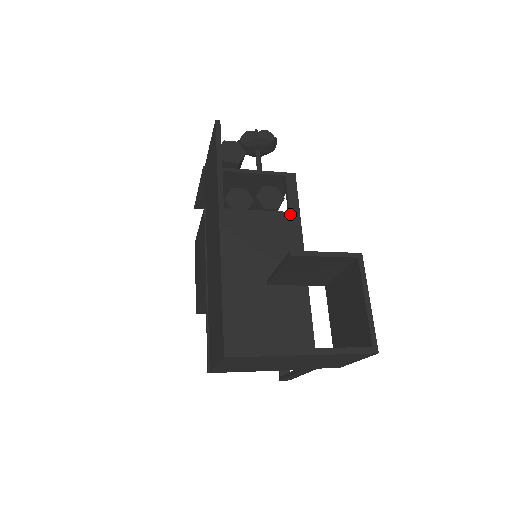
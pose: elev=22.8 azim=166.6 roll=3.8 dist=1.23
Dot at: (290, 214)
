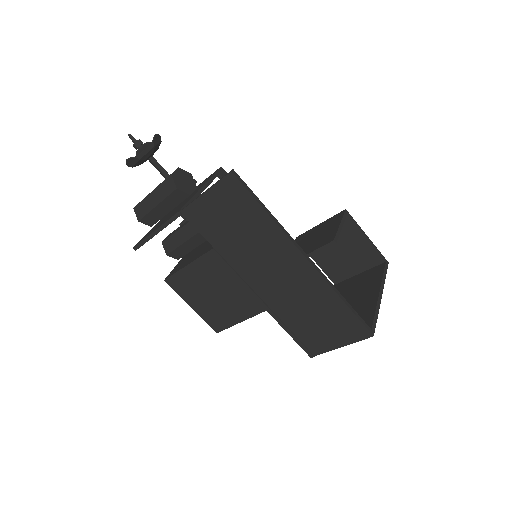
Dot at: occluded
